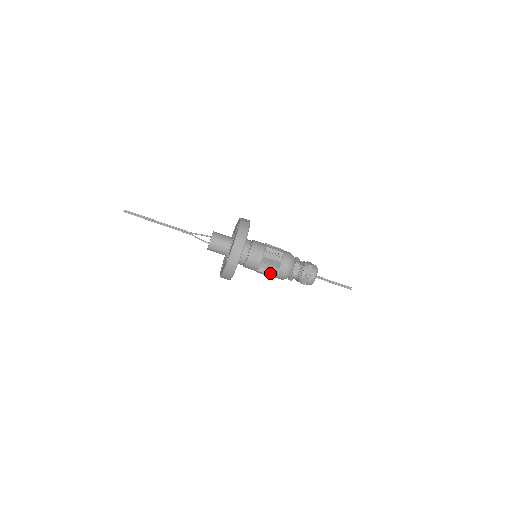
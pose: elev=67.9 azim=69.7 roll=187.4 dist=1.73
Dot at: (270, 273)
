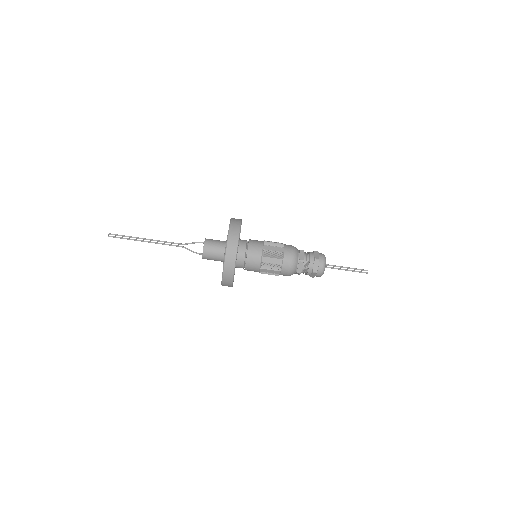
Dot at: (273, 274)
